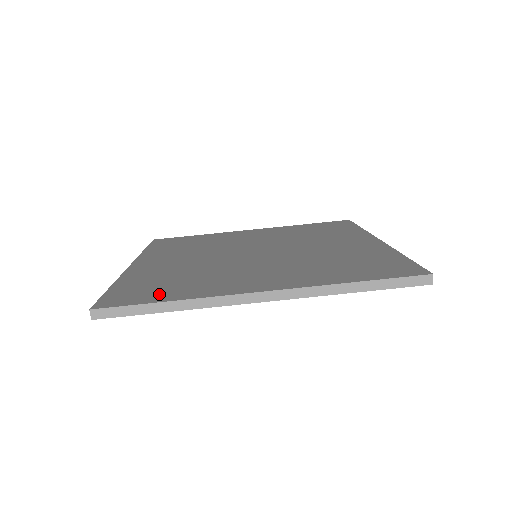
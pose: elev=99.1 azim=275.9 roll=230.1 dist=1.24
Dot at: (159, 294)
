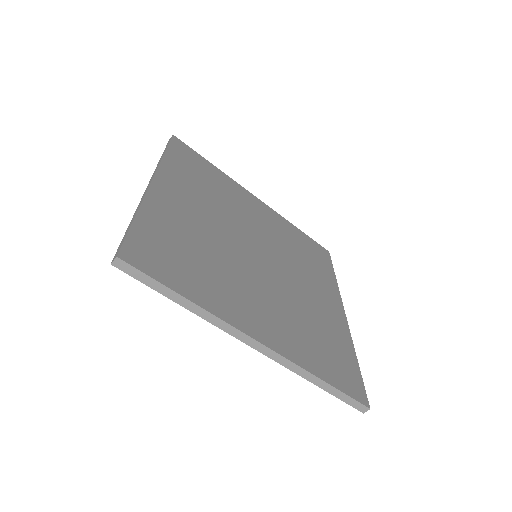
Dot at: (179, 276)
